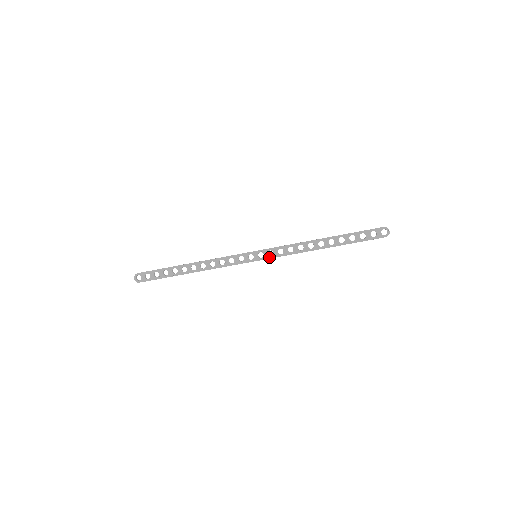
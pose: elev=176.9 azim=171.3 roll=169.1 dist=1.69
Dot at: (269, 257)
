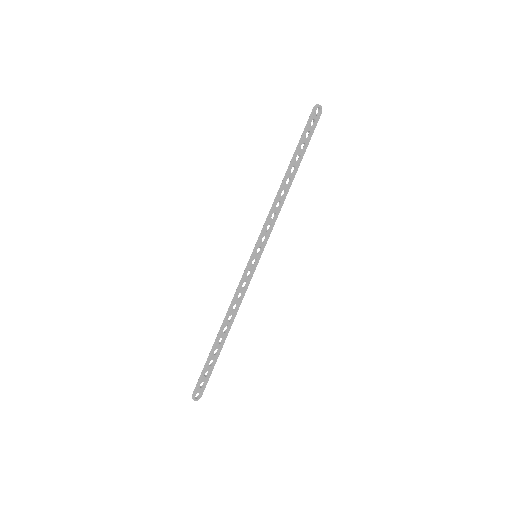
Dot at: (265, 243)
